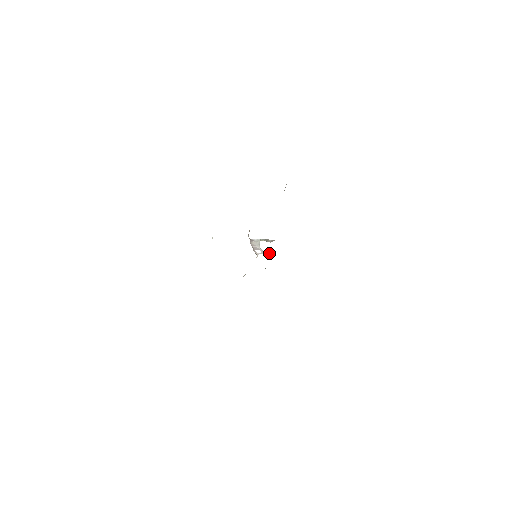
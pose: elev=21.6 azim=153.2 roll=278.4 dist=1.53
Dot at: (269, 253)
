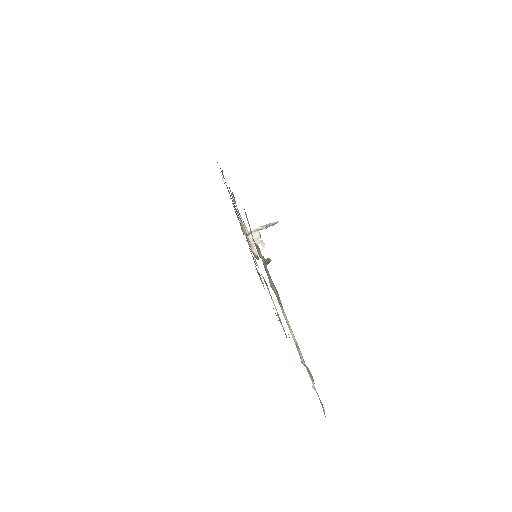
Dot at: occluded
